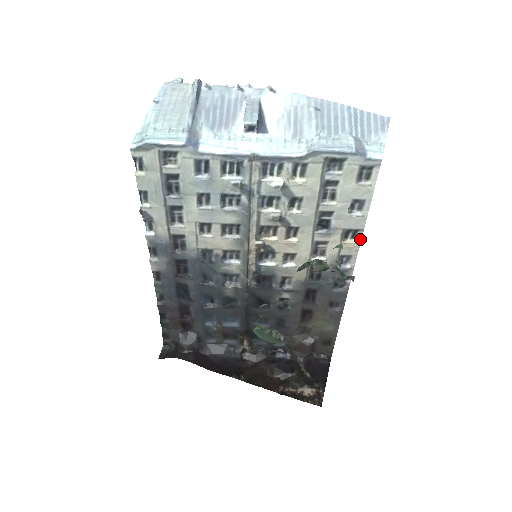
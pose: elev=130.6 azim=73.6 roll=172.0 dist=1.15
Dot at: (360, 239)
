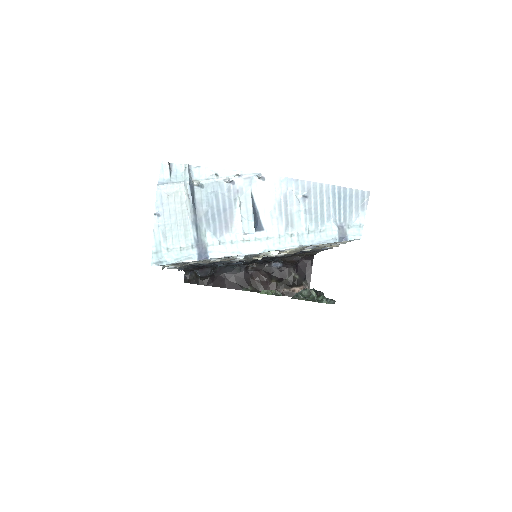
Dot at: occluded
